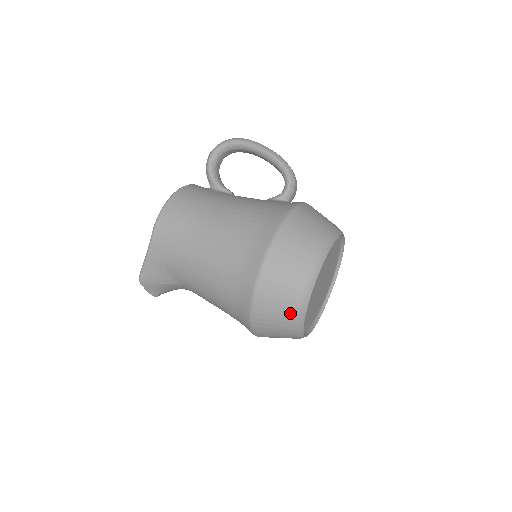
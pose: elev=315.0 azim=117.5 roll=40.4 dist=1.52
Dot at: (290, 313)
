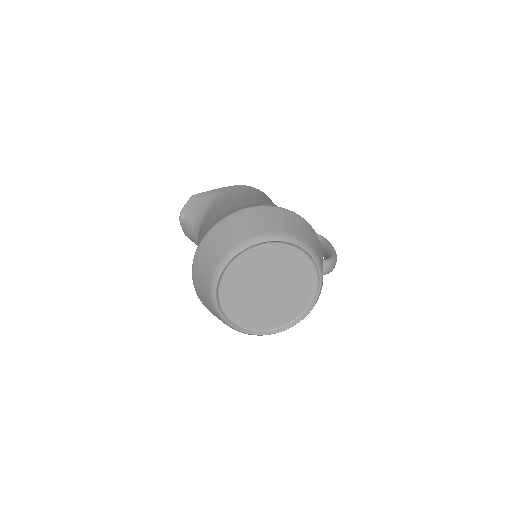
Dot at: (245, 234)
